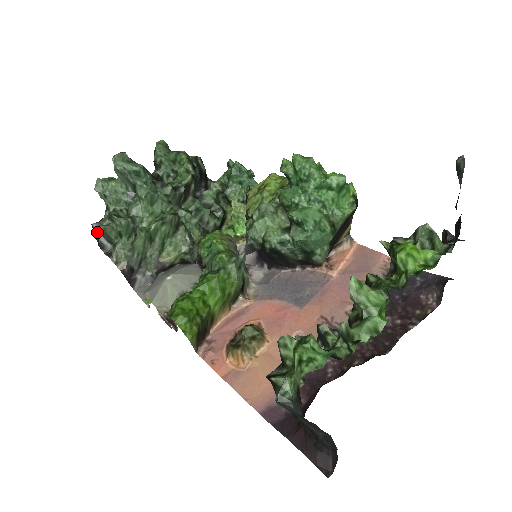
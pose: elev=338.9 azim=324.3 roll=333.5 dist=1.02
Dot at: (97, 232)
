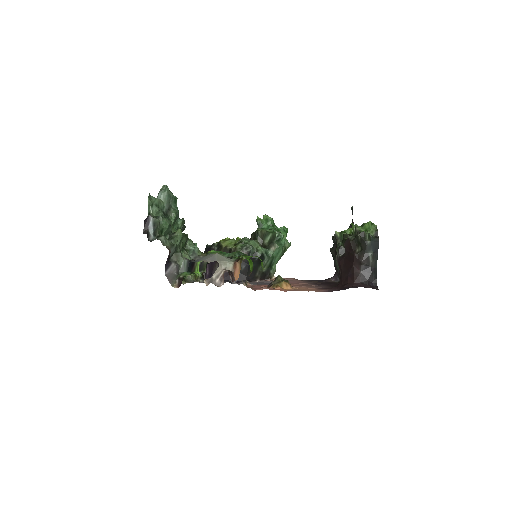
Dot at: (151, 222)
